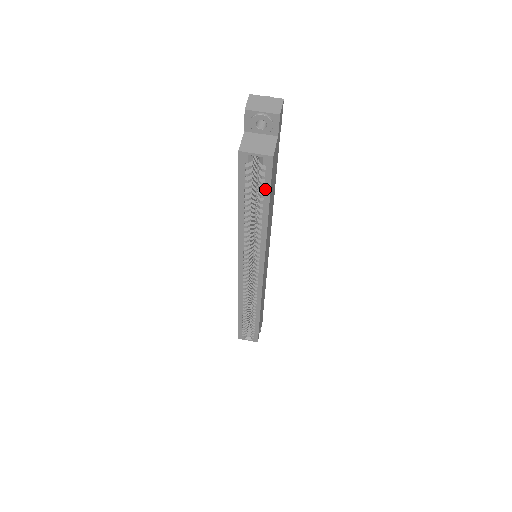
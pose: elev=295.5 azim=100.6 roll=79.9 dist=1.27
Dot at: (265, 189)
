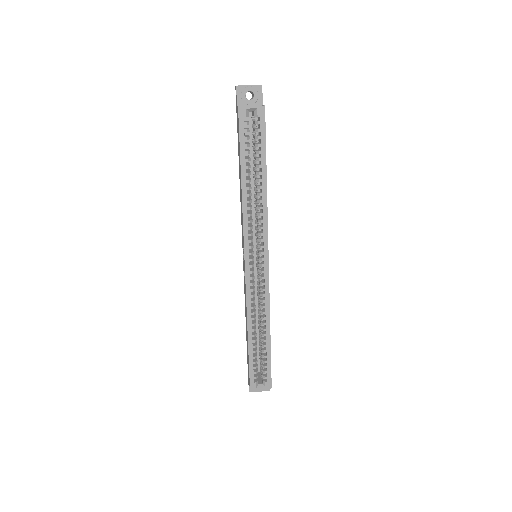
Dot at: (261, 143)
